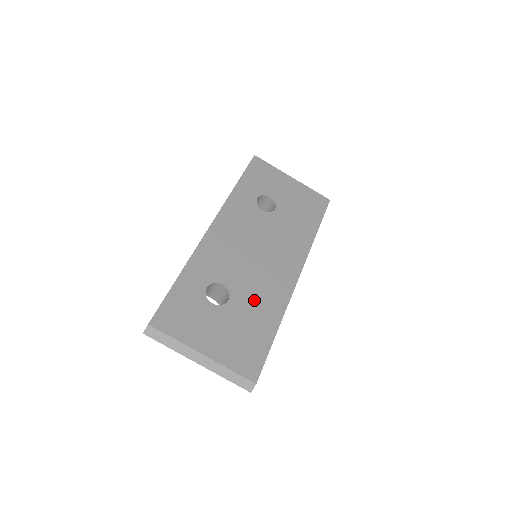
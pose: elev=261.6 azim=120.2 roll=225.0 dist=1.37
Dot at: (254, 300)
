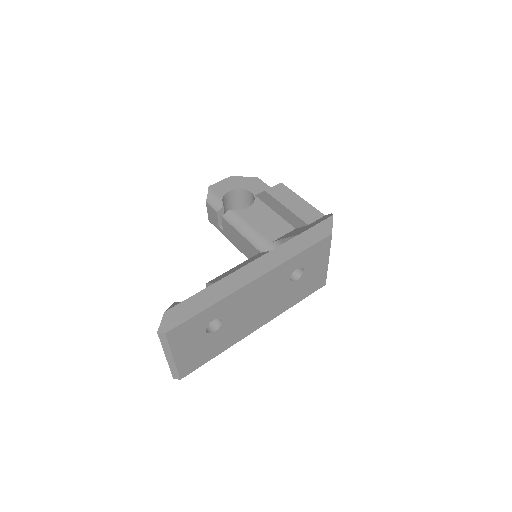
Dot at: (226, 335)
